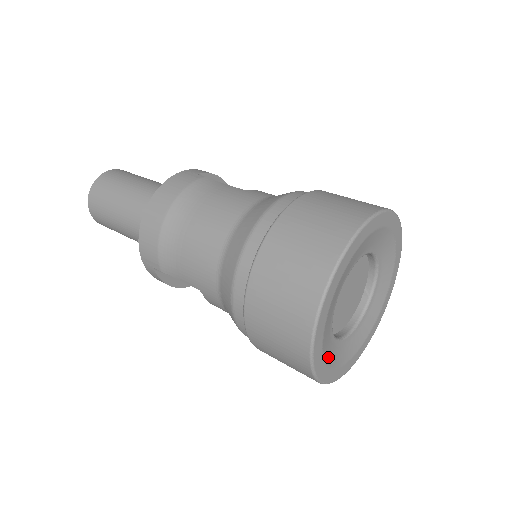
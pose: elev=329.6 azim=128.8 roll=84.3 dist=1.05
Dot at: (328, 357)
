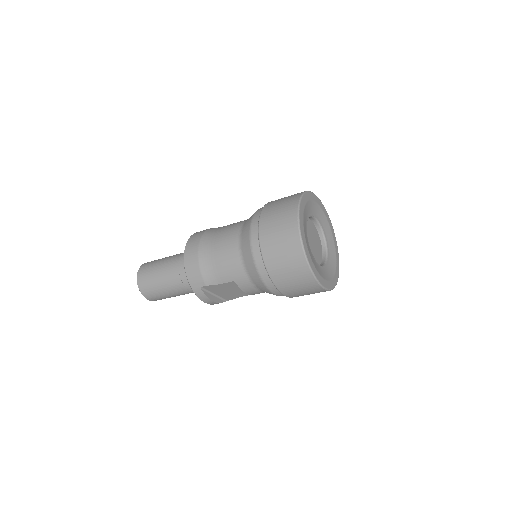
Dot at: (317, 269)
